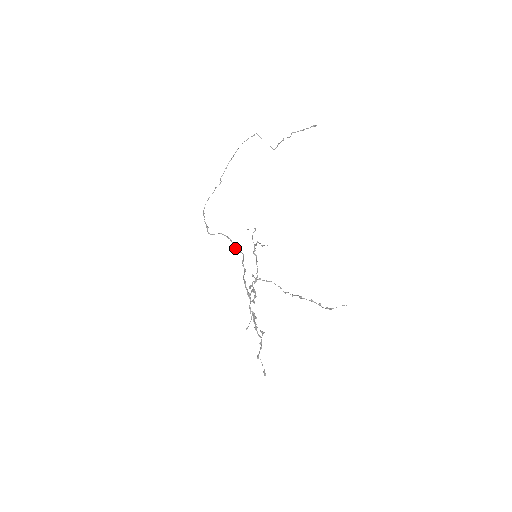
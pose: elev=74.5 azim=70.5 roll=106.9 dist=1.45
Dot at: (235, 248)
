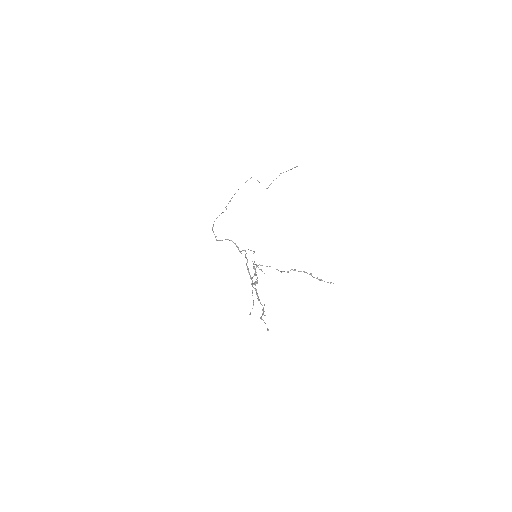
Dot at: occluded
